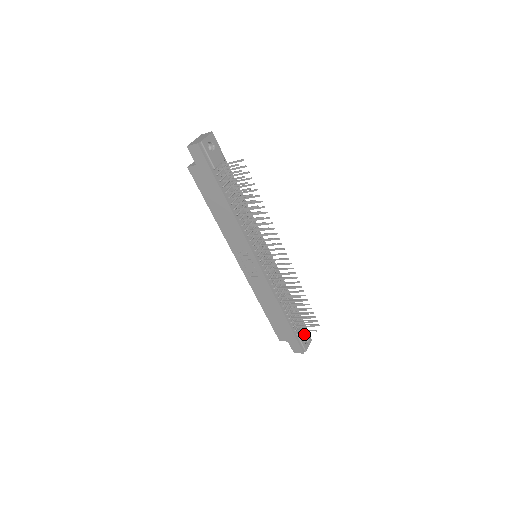
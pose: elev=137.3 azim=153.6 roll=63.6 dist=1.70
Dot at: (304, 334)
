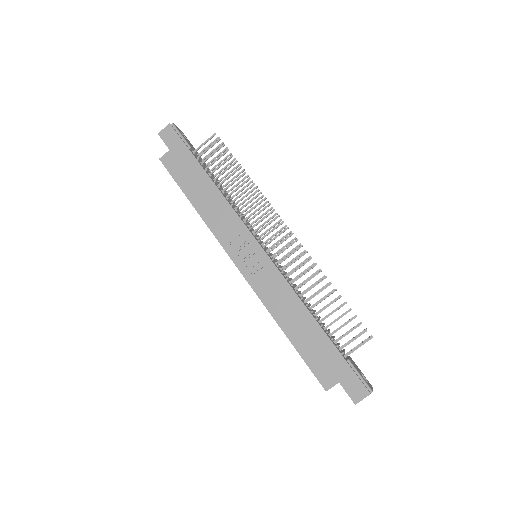
Dot at: (357, 368)
